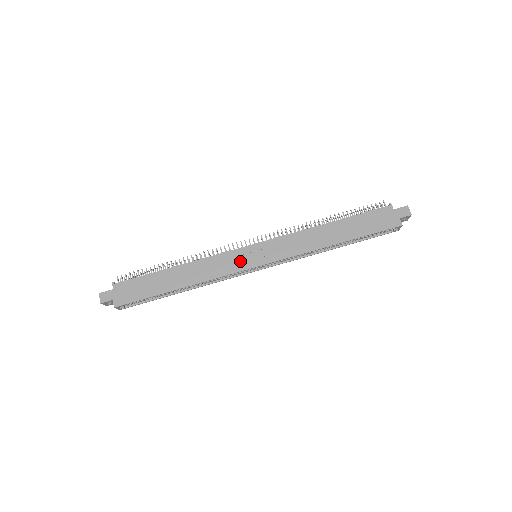
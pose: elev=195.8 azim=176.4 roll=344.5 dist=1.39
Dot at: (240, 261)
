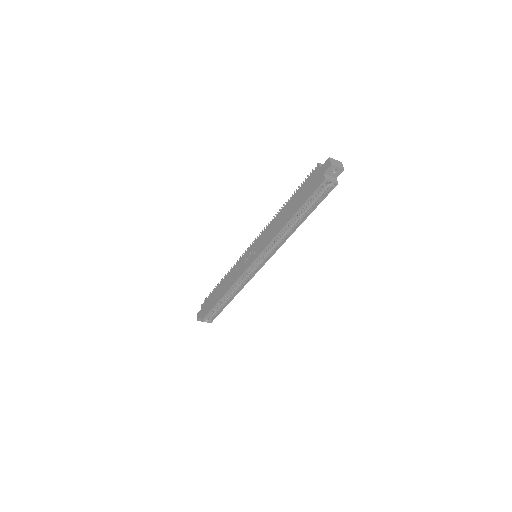
Dot at: (244, 264)
